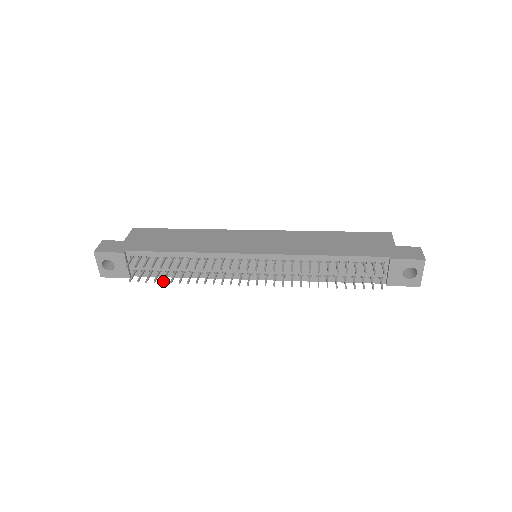
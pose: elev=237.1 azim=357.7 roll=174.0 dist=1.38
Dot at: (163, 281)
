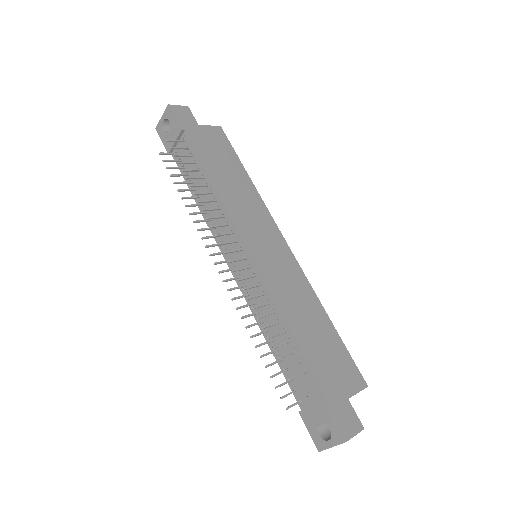
Dot at: (176, 182)
